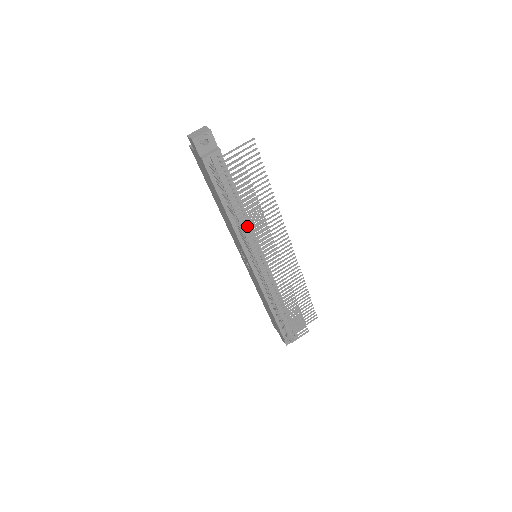
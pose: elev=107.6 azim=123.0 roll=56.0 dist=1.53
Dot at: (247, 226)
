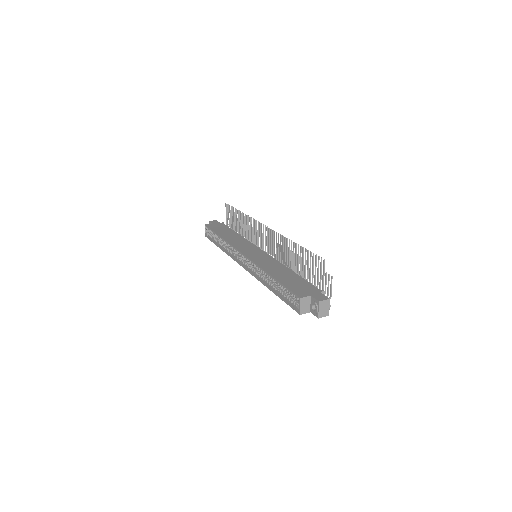
Dot at: occluded
